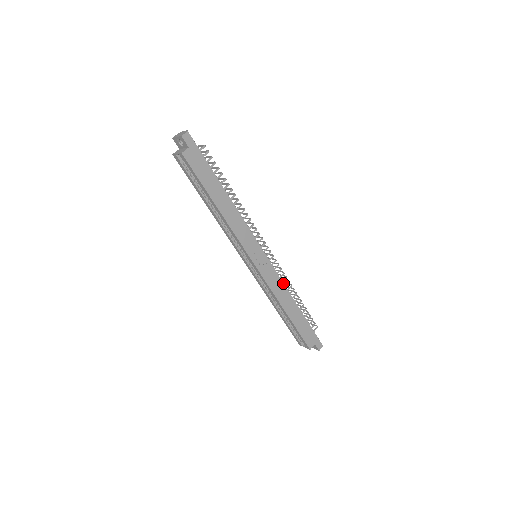
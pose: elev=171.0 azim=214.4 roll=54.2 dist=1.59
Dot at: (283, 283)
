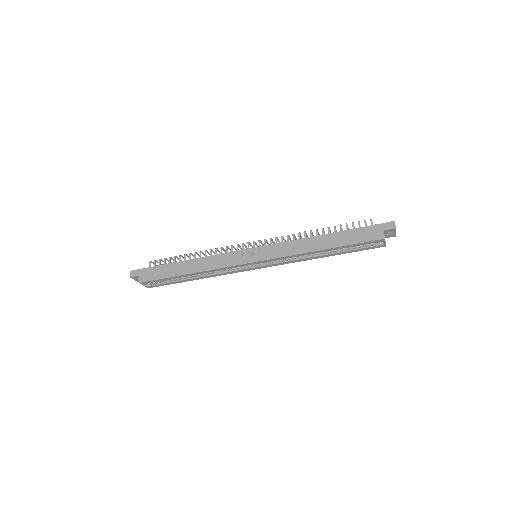
Dot at: (291, 241)
